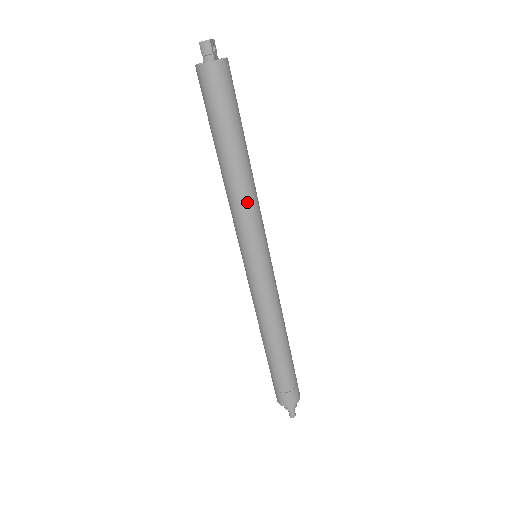
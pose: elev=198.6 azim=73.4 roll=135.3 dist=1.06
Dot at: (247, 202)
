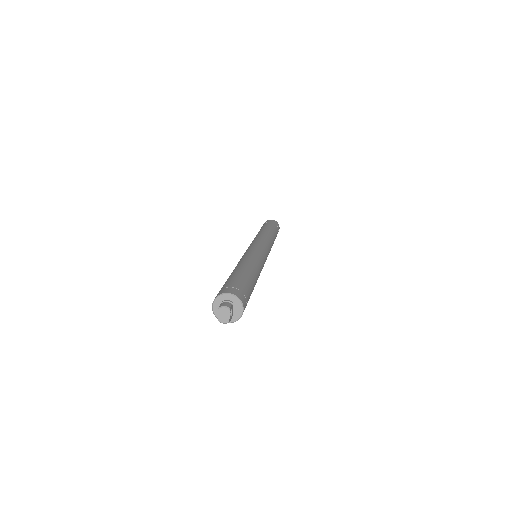
Dot at: occluded
